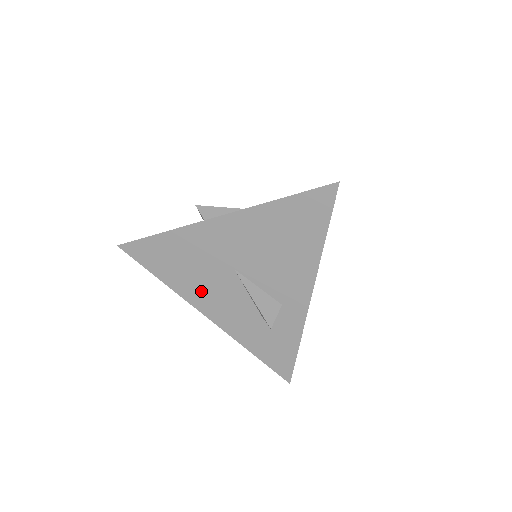
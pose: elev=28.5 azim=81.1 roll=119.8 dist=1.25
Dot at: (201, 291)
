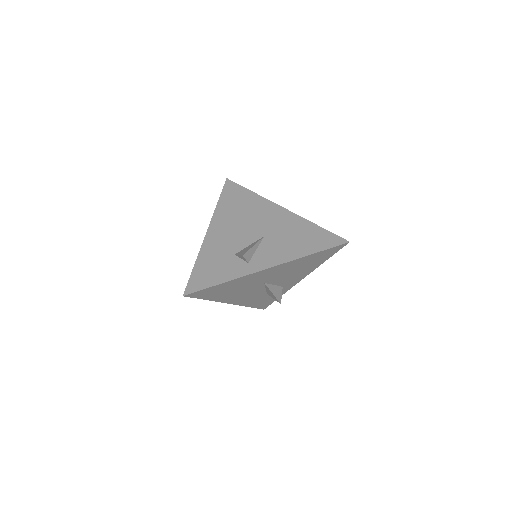
Dot at: (234, 296)
